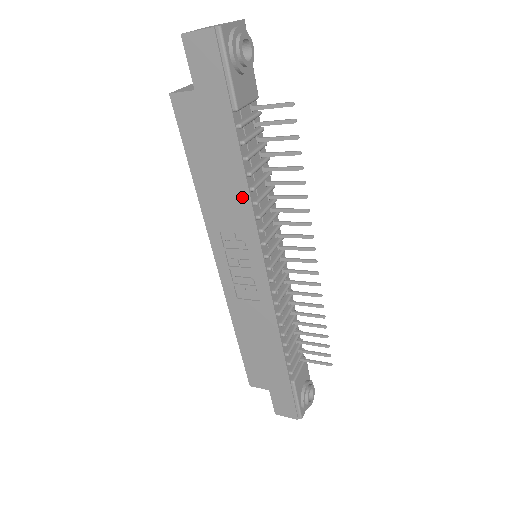
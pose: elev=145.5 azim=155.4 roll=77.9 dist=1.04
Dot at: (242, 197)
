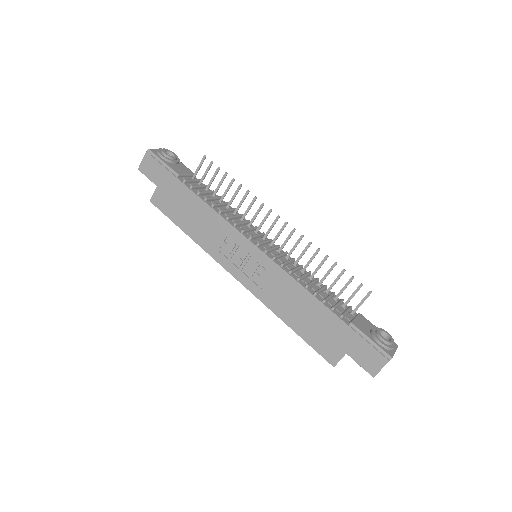
Dot at: (211, 215)
